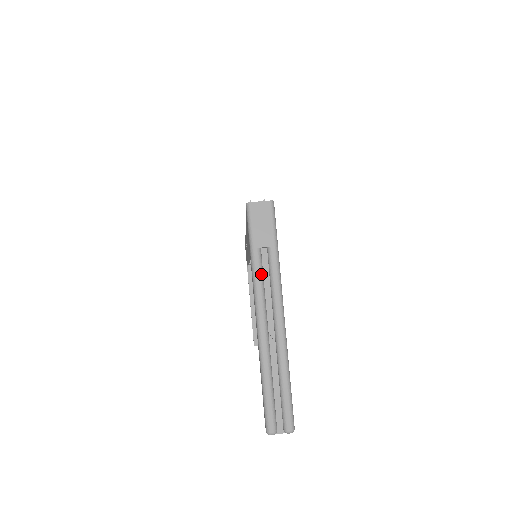
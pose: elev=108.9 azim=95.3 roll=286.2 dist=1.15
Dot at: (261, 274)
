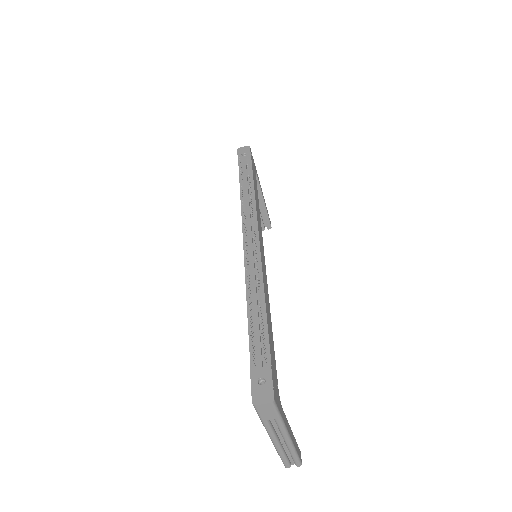
Dot at: (271, 428)
